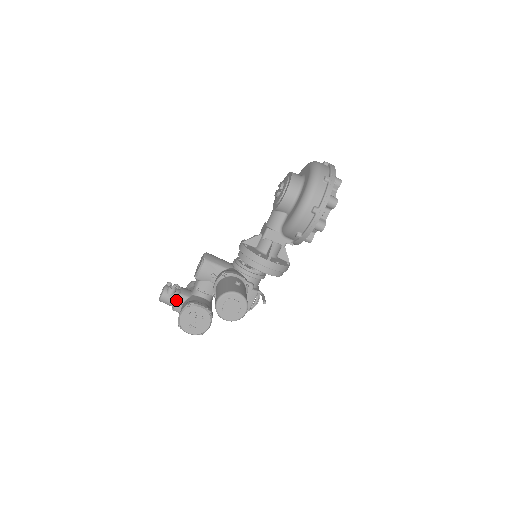
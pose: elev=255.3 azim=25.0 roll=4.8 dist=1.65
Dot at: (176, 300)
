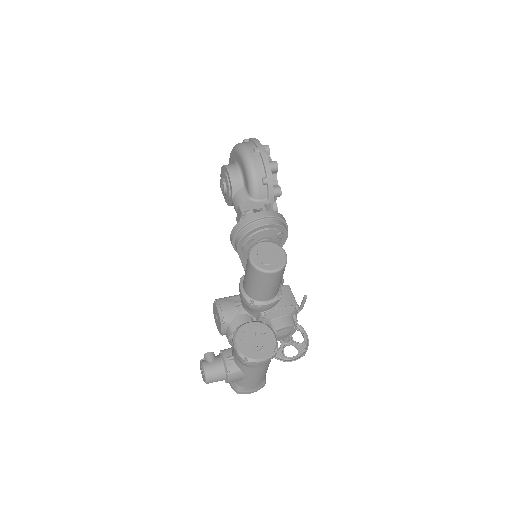
Dot at: (222, 359)
